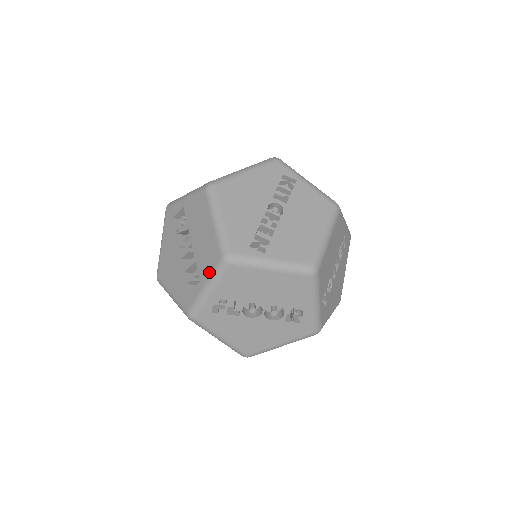
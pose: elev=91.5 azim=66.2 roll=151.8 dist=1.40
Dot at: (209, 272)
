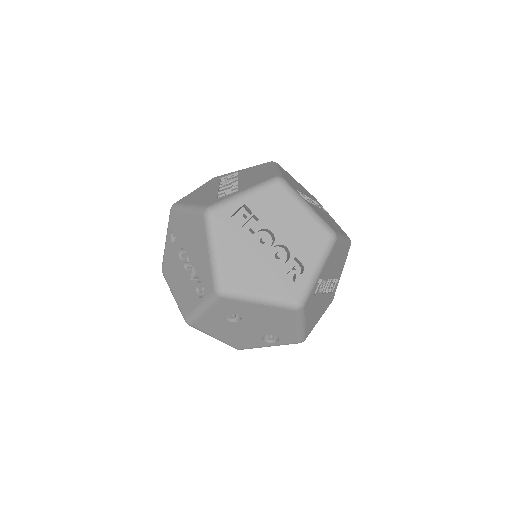
Dot at: (254, 184)
